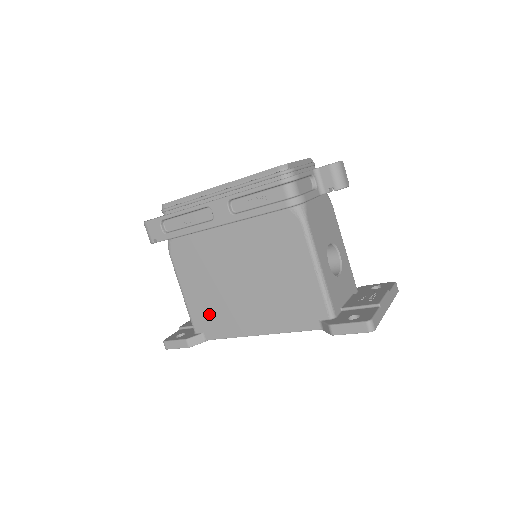
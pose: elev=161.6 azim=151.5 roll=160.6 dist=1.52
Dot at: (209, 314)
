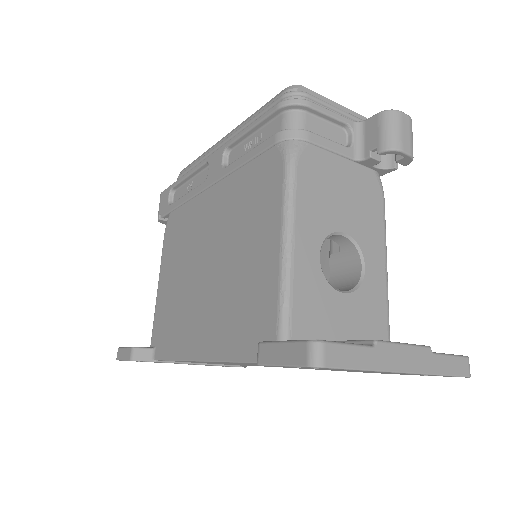
Dot at: (167, 319)
